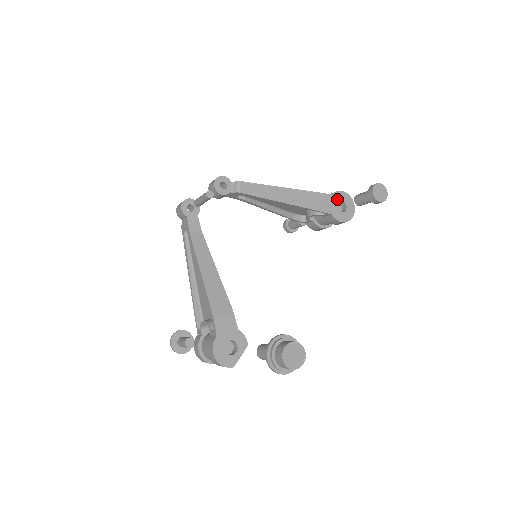
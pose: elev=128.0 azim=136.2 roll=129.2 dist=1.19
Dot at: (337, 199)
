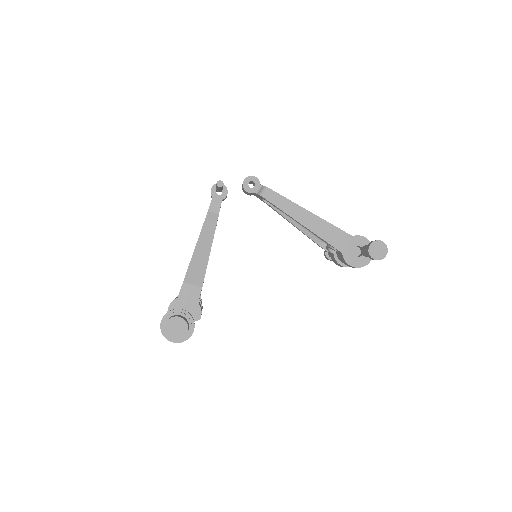
Dot at: (356, 242)
